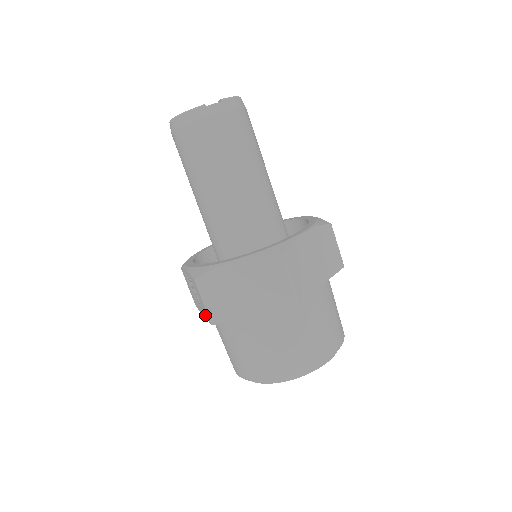
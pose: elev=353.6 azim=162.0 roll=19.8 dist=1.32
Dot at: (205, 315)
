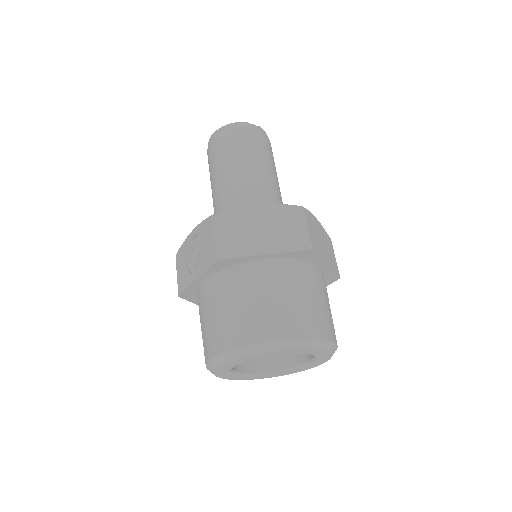
Dot at: (205, 265)
